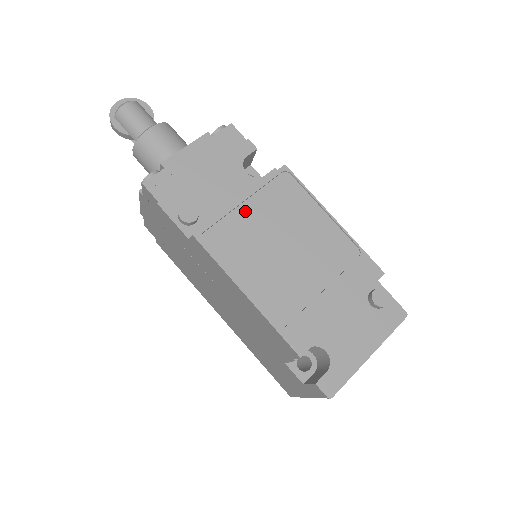
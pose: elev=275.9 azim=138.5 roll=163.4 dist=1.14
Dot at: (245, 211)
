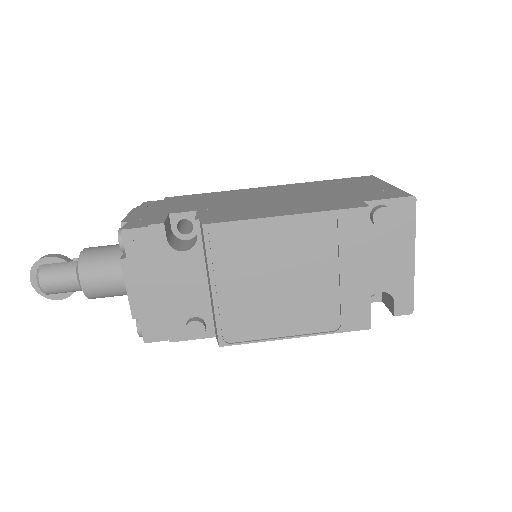
Dot at: (225, 292)
